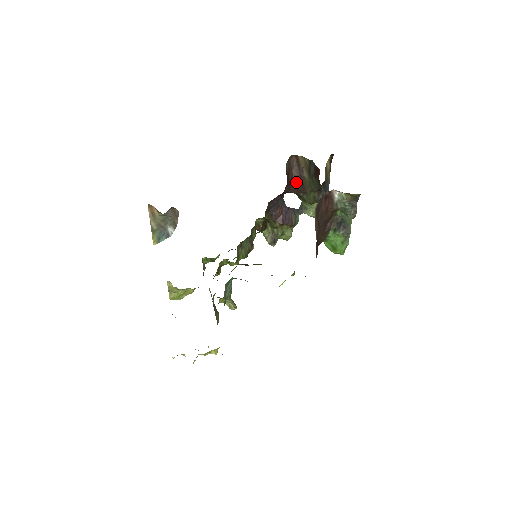
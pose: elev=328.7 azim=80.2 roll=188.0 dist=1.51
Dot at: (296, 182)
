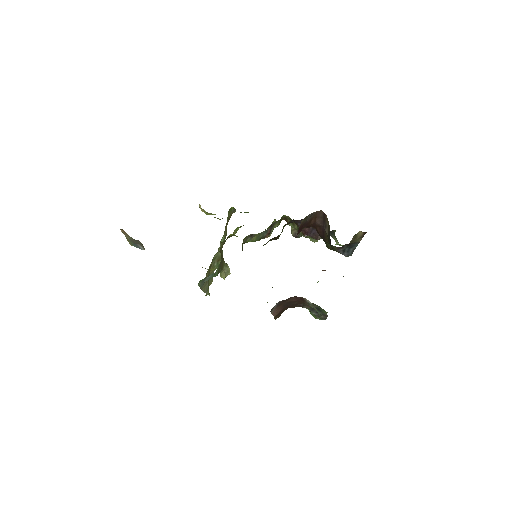
Dot at: (318, 228)
